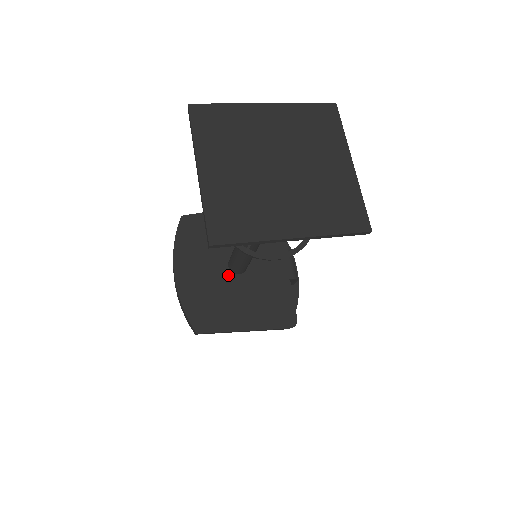
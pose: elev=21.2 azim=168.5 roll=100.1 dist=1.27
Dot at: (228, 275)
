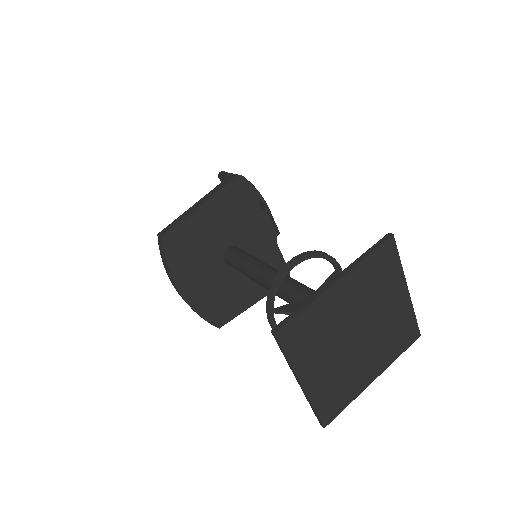
Dot at: (227, 269)
